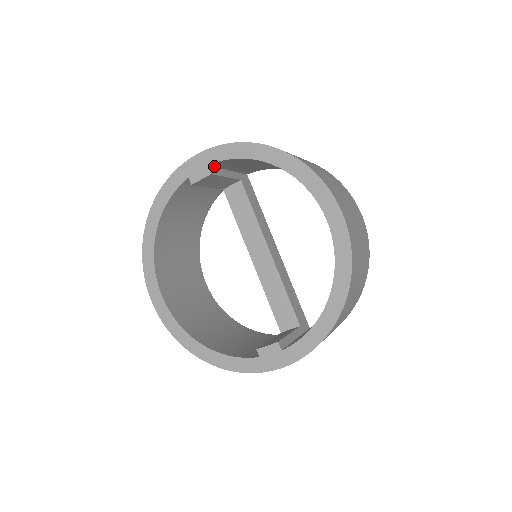
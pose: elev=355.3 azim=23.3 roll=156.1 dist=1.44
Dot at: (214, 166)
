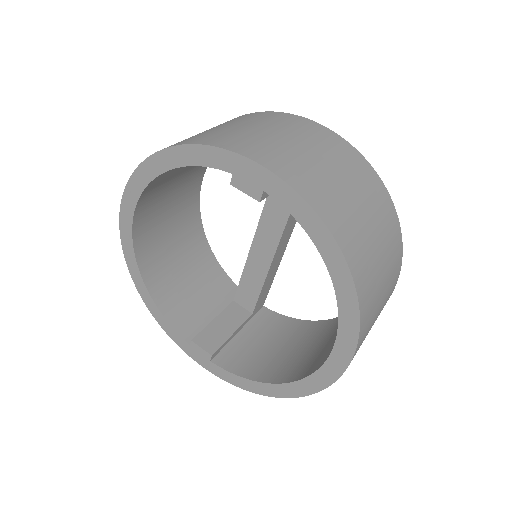
Dot at: occluded
